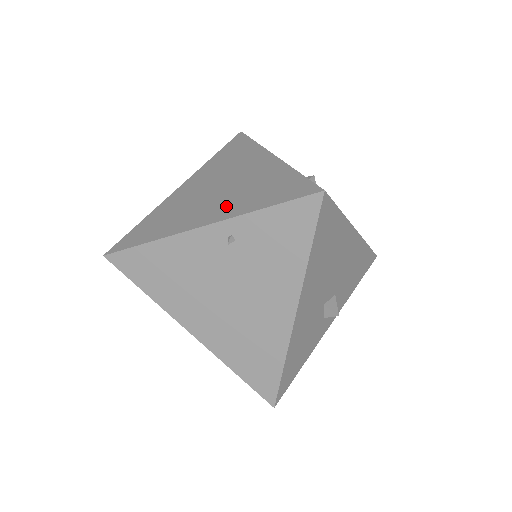
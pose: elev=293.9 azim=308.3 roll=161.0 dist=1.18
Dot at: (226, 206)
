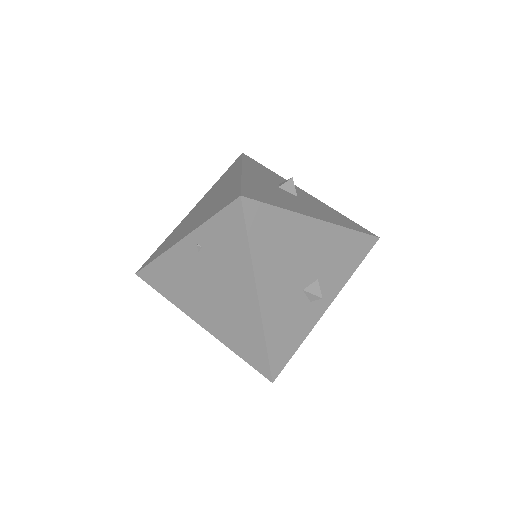
Dot at: (197, 221)
